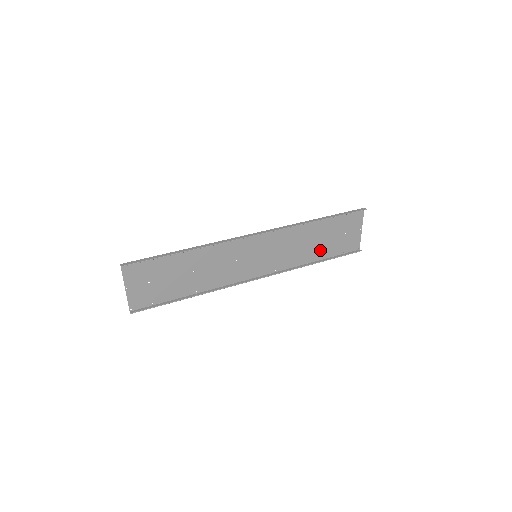
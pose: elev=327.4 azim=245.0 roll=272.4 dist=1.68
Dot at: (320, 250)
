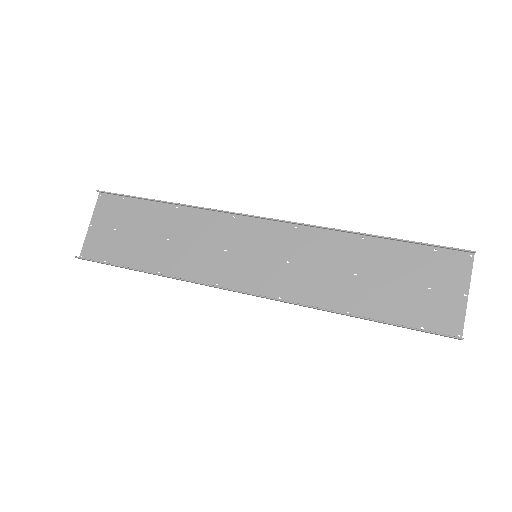
Dot at: (371, 299)
